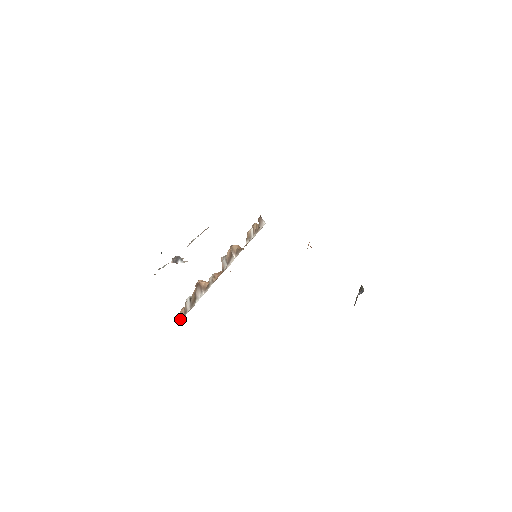
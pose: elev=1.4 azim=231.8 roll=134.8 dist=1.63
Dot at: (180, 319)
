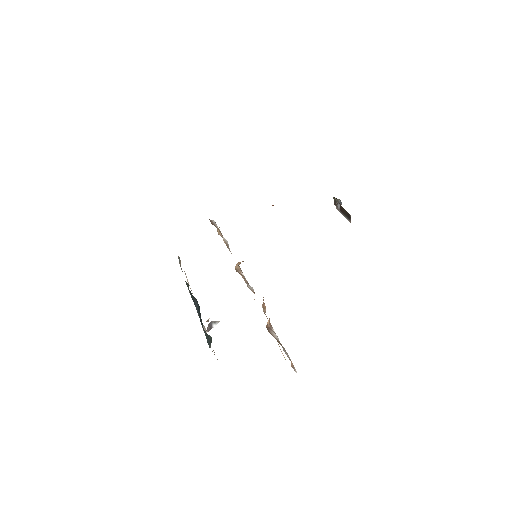
Dot at: occluded
